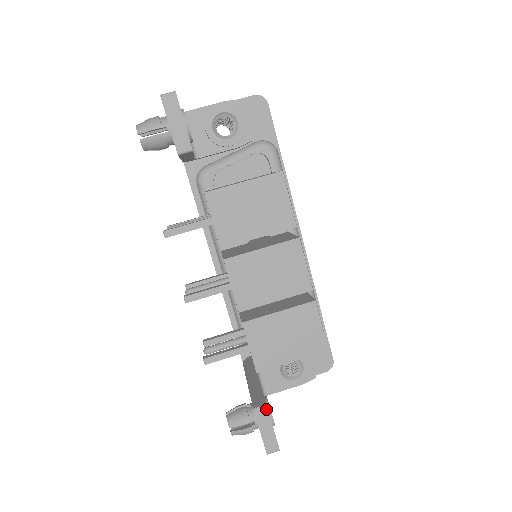
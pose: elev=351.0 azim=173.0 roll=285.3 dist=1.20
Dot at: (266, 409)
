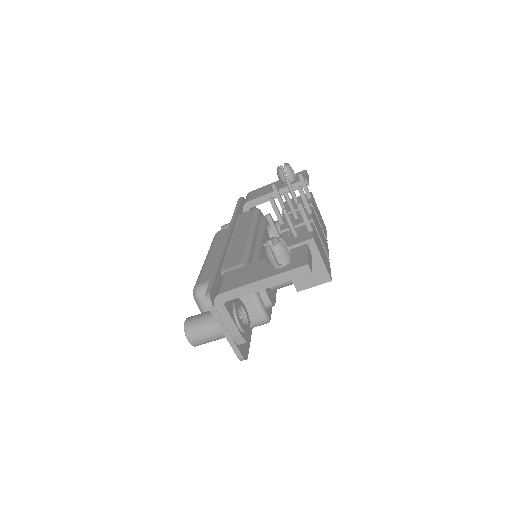
Dot at: occluded
